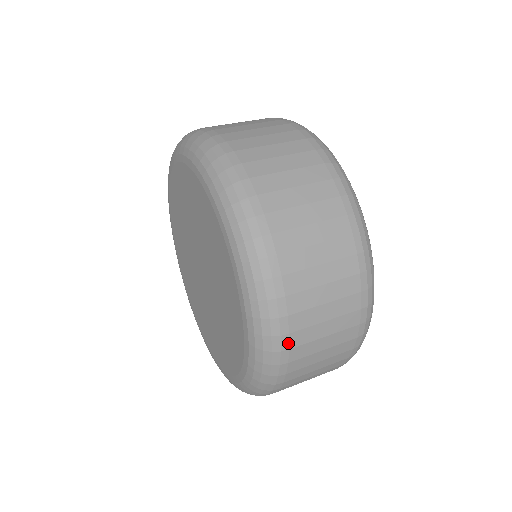
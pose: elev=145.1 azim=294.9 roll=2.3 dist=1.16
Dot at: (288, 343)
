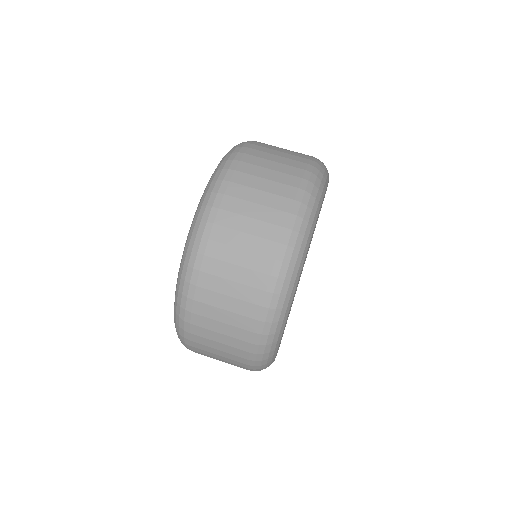
Dot at: occluded
